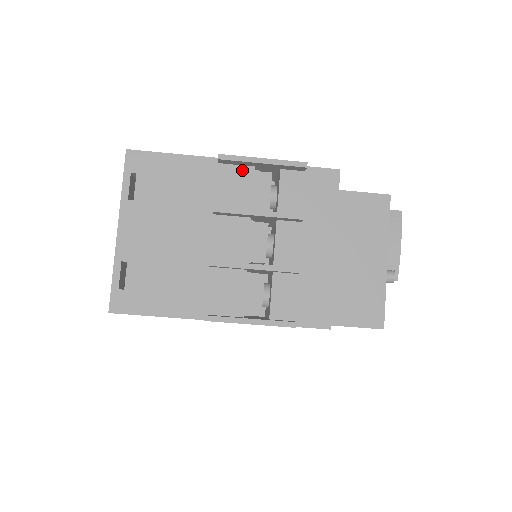
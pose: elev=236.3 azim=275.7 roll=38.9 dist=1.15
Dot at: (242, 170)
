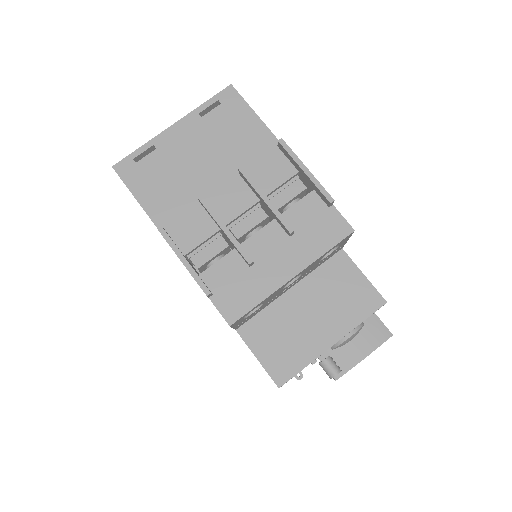
Dot at: (288, 165)
